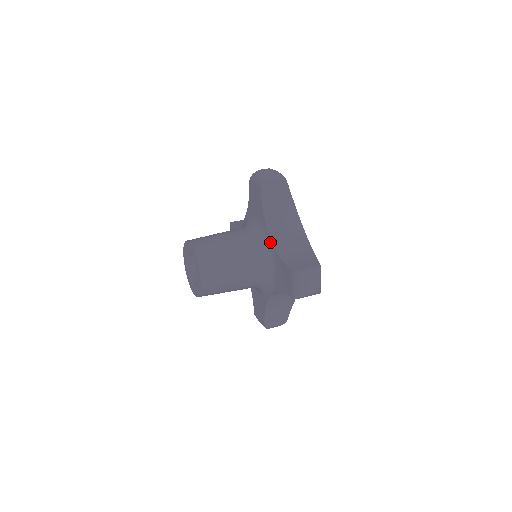
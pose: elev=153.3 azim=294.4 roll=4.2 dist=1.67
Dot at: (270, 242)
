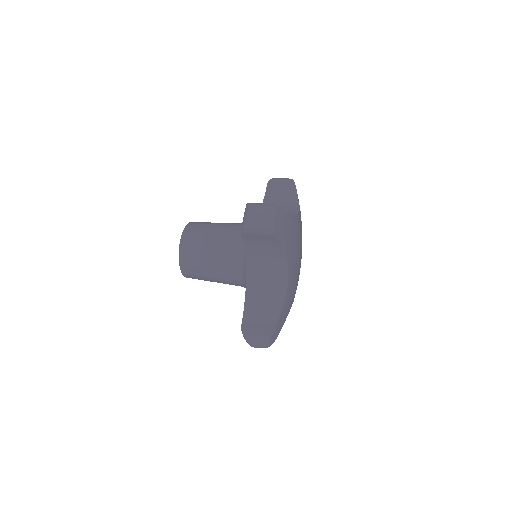
Dot at: (246, 277)
